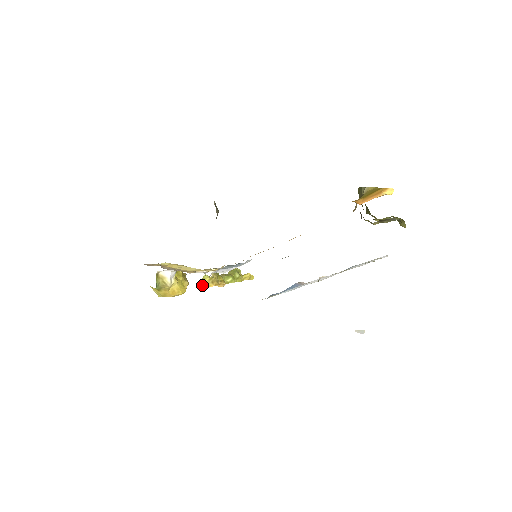
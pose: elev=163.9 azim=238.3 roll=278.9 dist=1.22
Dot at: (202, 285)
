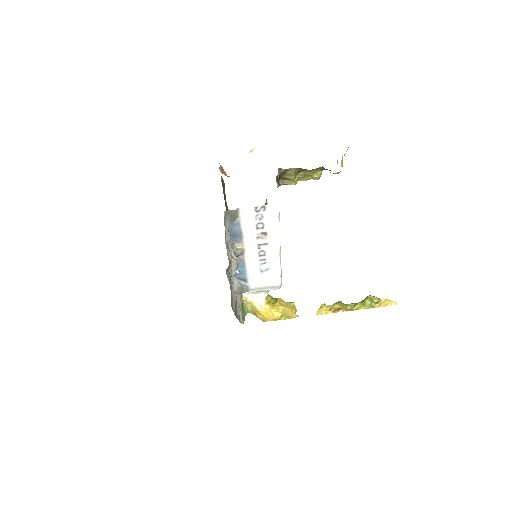
Dot at: (319, 313)
